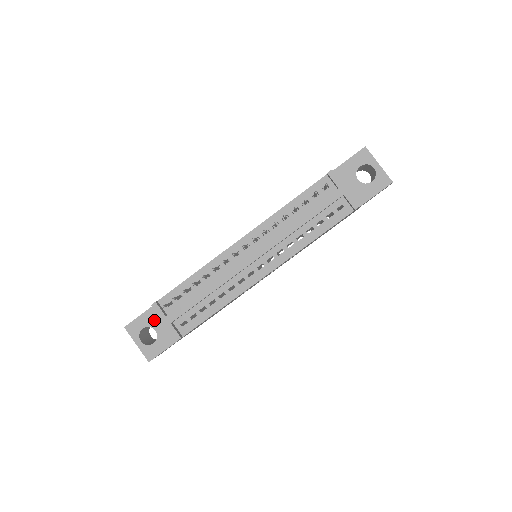
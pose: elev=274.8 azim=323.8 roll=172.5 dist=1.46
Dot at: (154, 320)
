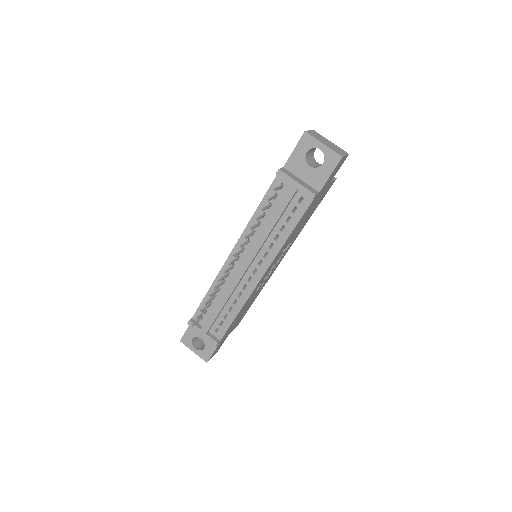
Dot at: occluded
